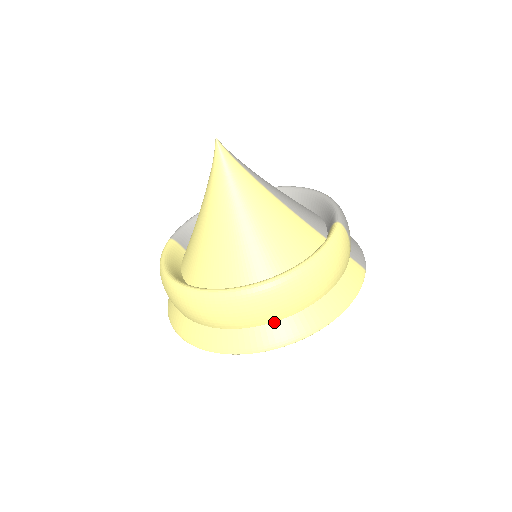
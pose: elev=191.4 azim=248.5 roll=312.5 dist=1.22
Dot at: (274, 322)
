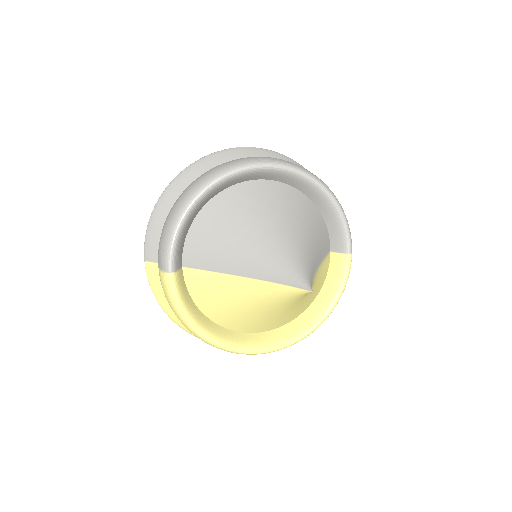
Dot at: occluded
